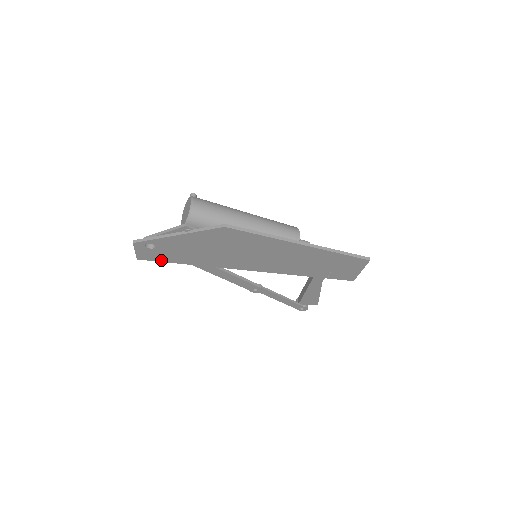
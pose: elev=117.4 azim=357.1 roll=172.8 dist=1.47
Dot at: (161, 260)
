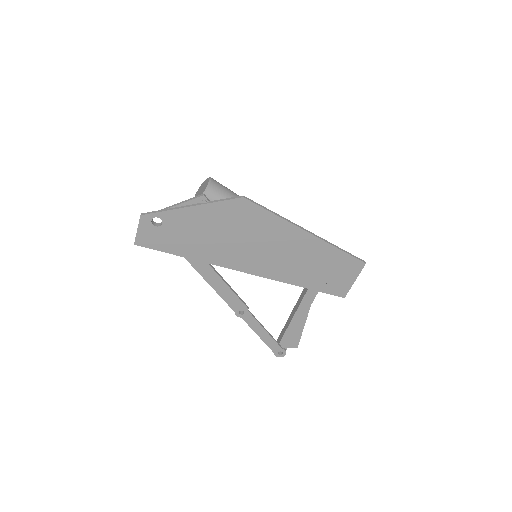
Dot at: (160, 248)
